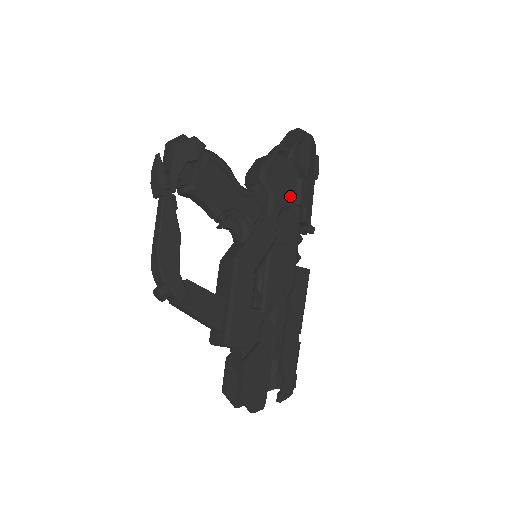
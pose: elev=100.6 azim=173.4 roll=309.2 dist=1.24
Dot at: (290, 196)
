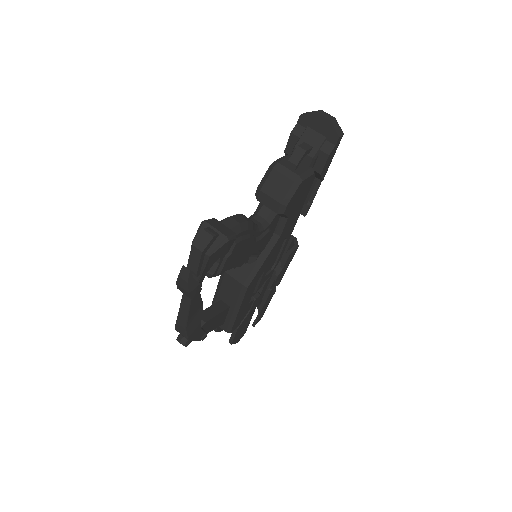
Dot at: (301, 206)
